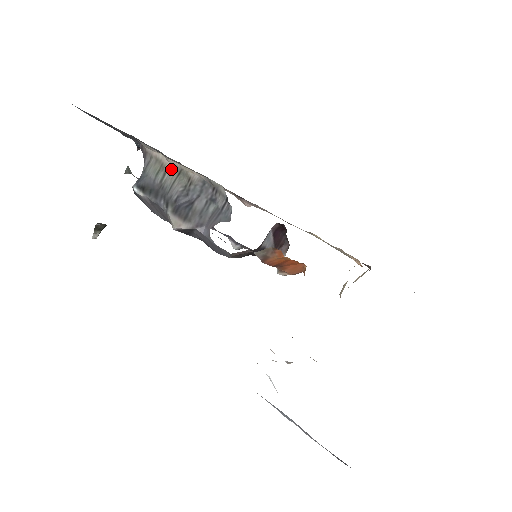
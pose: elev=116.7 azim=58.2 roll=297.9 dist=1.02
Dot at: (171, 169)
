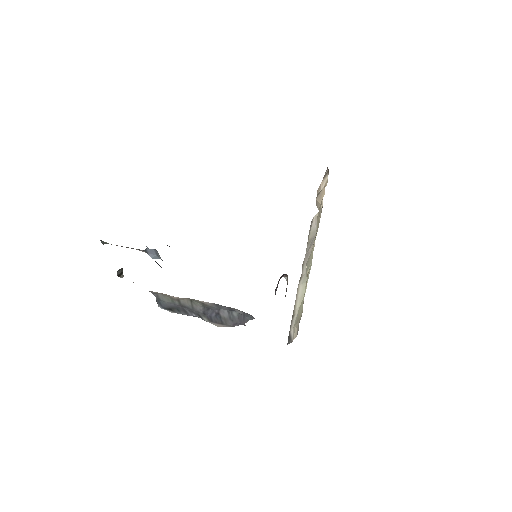
Dot at: (182, 299)
